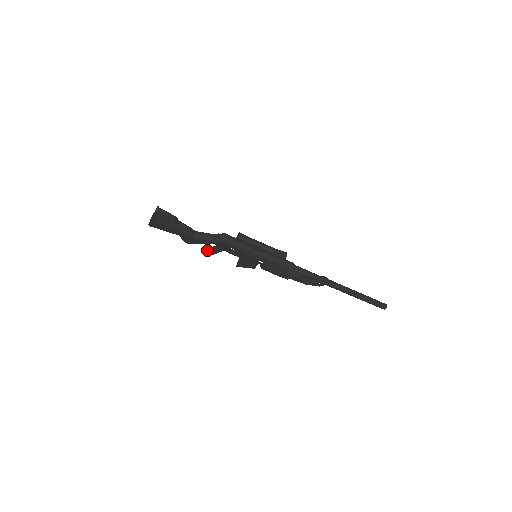
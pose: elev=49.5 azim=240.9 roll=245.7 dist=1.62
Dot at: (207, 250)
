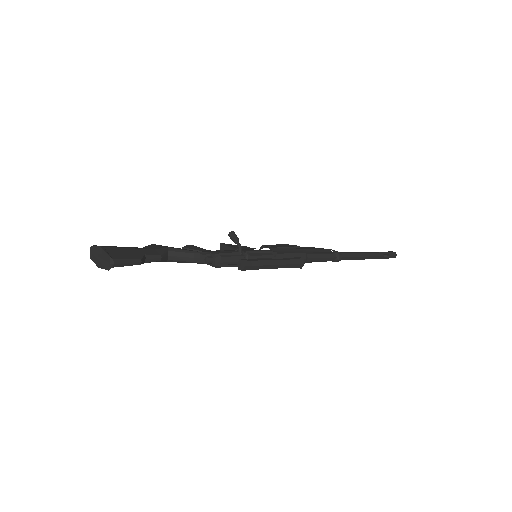
Dot at: occluded
